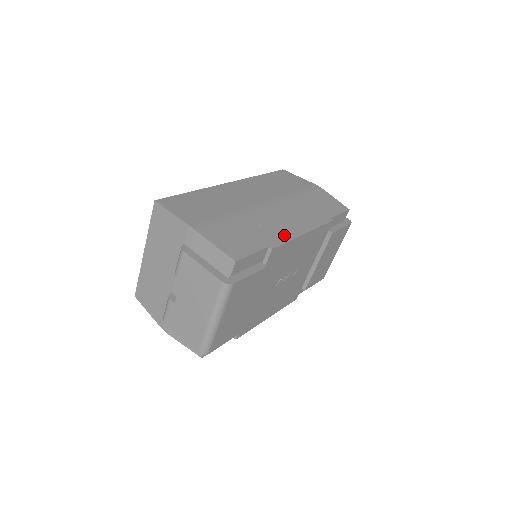
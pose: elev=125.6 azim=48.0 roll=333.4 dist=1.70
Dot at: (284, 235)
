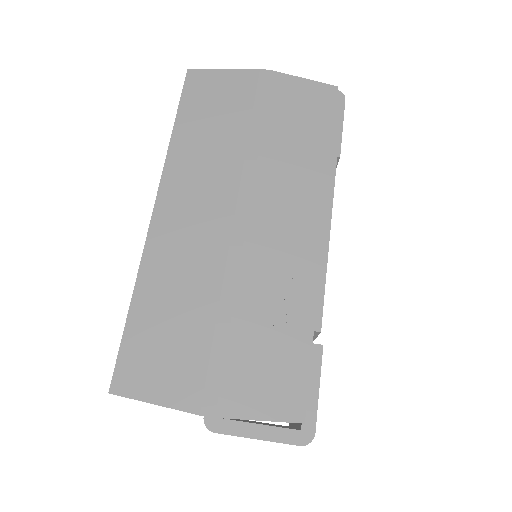
Dot at: (311, 276)
